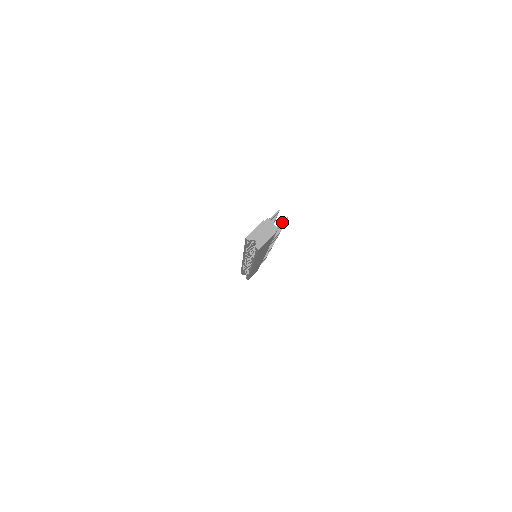
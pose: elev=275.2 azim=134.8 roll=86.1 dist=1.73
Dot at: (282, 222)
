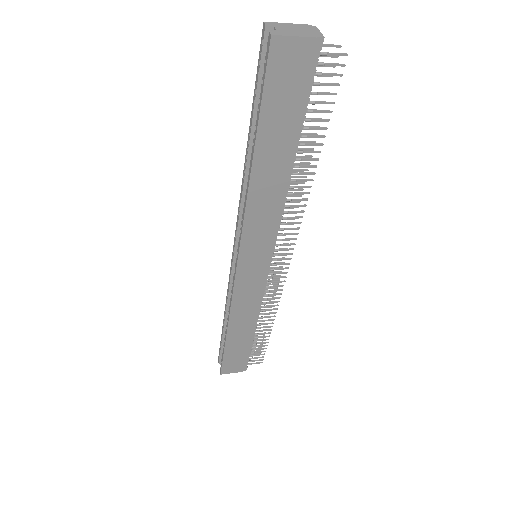
Dot at: (335, 53)
